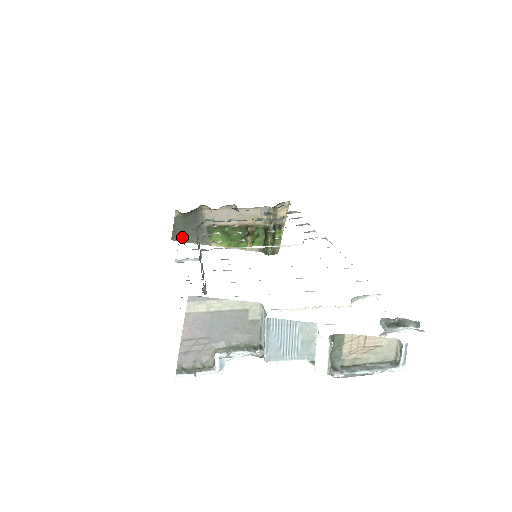
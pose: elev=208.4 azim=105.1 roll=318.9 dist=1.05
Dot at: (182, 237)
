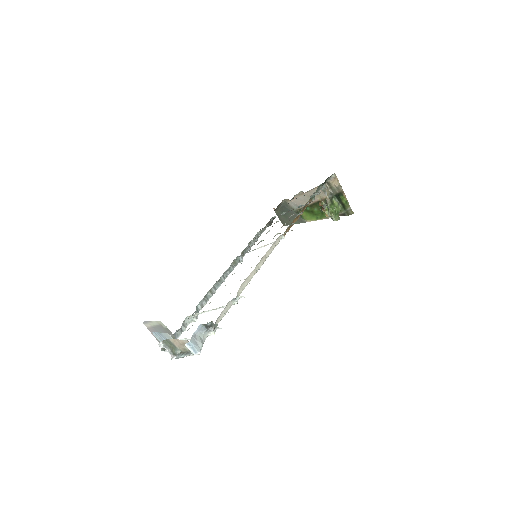
Dot at: (288, 222)
